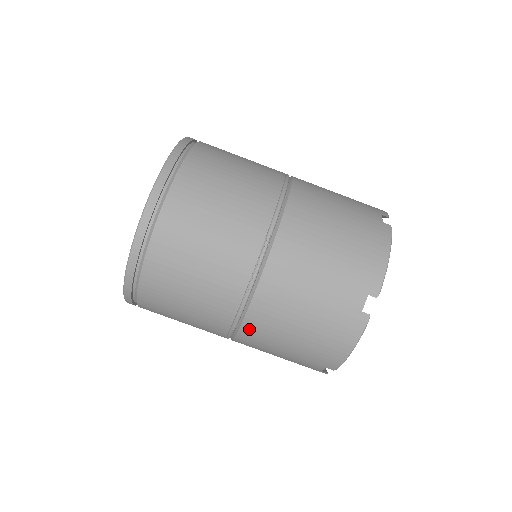
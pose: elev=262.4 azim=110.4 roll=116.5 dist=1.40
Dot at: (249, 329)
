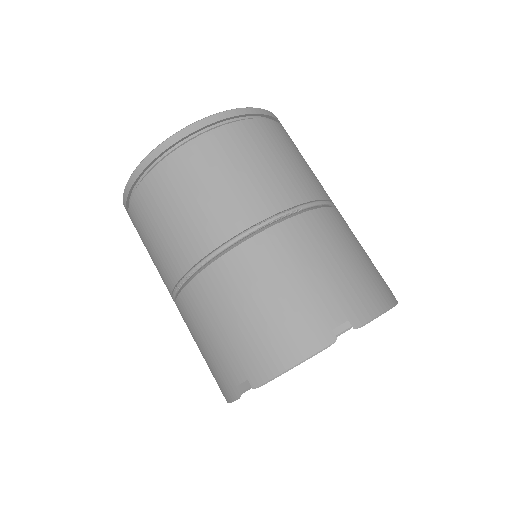
Dot at: (213, 275)
